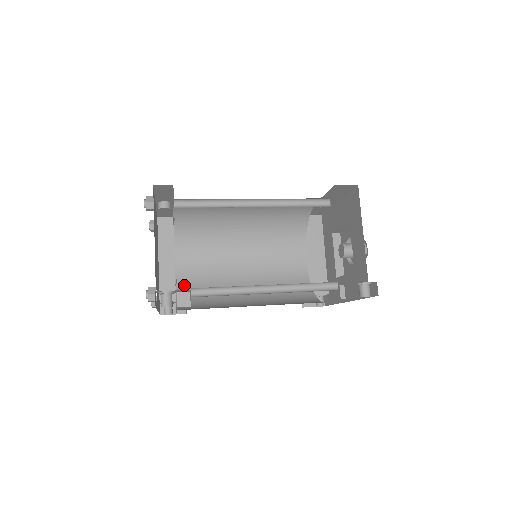
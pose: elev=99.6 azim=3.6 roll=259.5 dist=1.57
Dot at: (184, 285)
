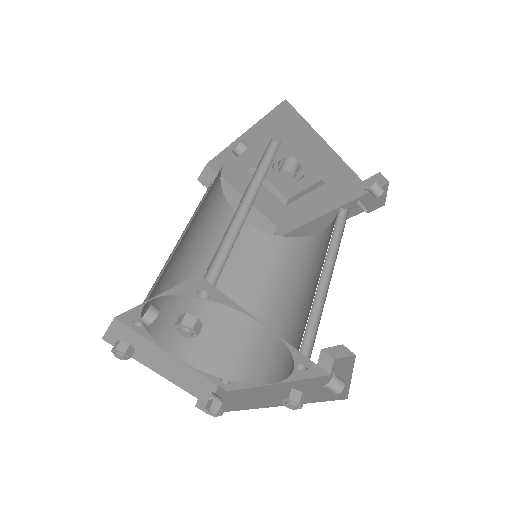
Dot at: (208, 361)
